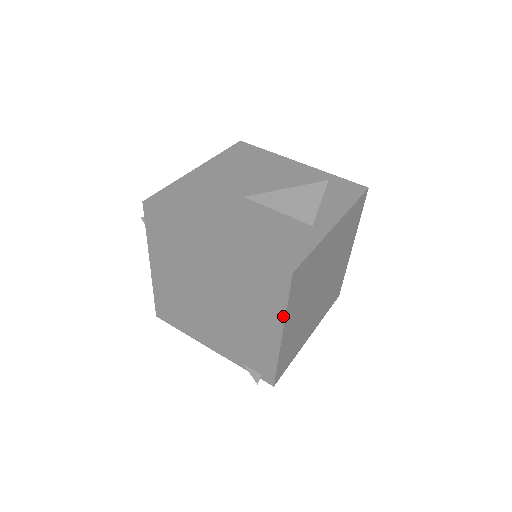
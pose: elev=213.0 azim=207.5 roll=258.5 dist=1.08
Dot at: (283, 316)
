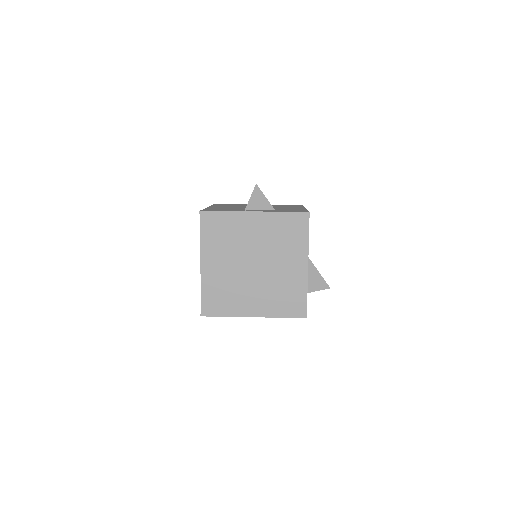
Dot at: (200, 246)
